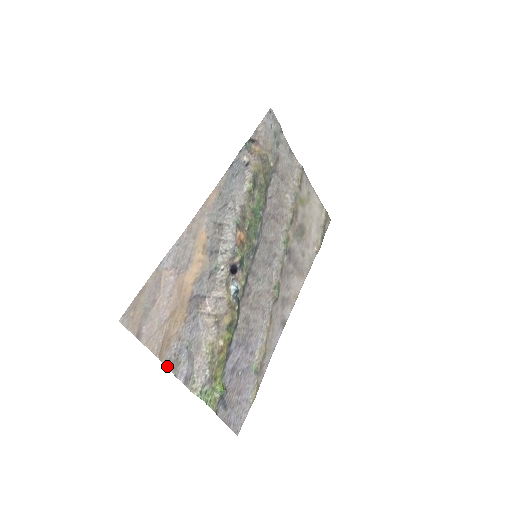
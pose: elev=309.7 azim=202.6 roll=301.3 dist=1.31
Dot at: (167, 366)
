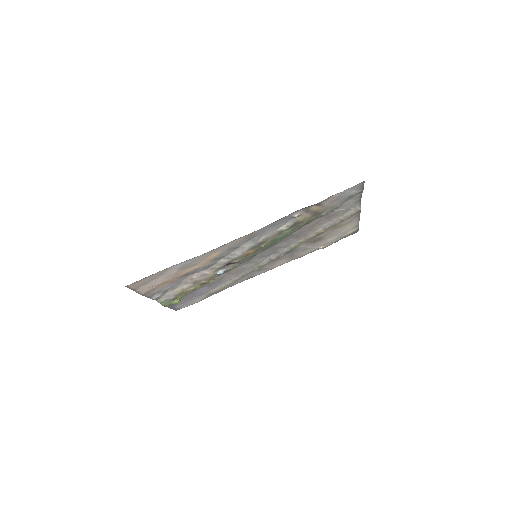
Dot at: (146, 296)
